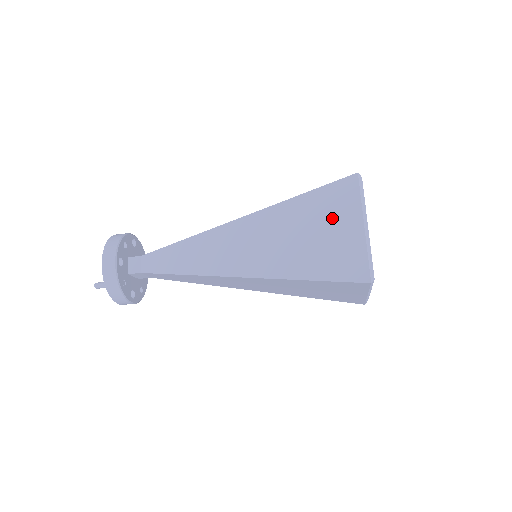
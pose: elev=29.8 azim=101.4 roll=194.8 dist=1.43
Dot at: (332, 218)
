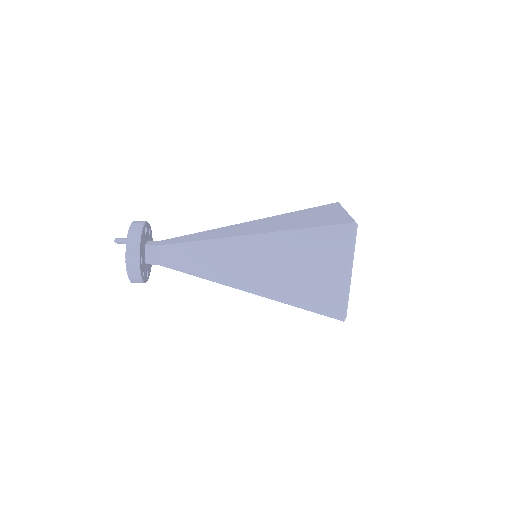
Dot at: (323, 212)
